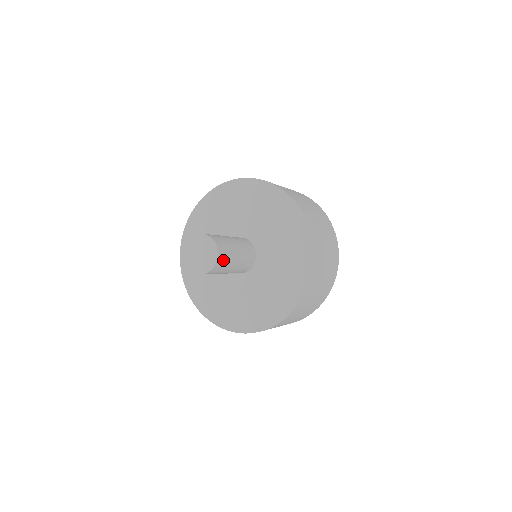
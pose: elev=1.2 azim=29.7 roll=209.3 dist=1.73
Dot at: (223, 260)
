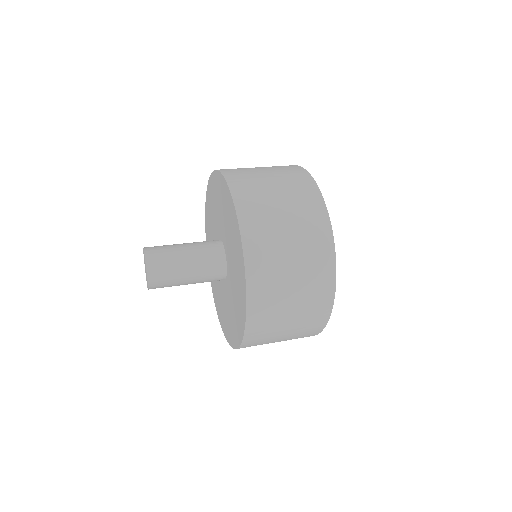
Dot at: (160, 287)
